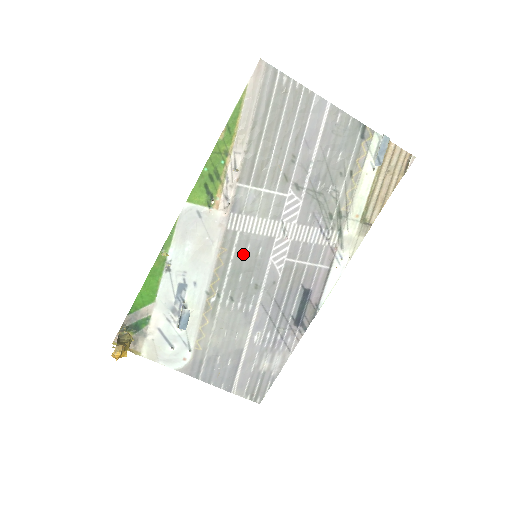
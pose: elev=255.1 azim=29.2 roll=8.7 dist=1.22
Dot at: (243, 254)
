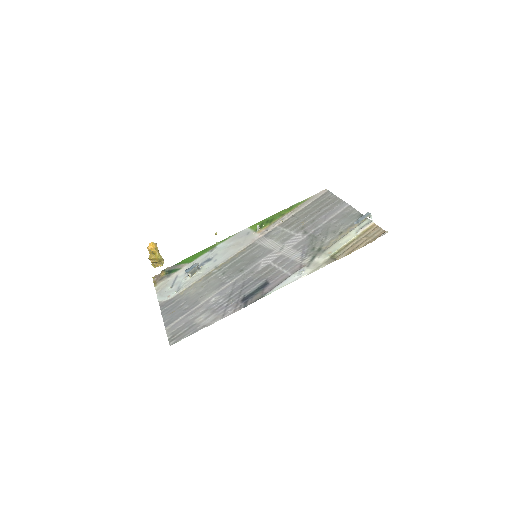
Dot at: (251, 254)
